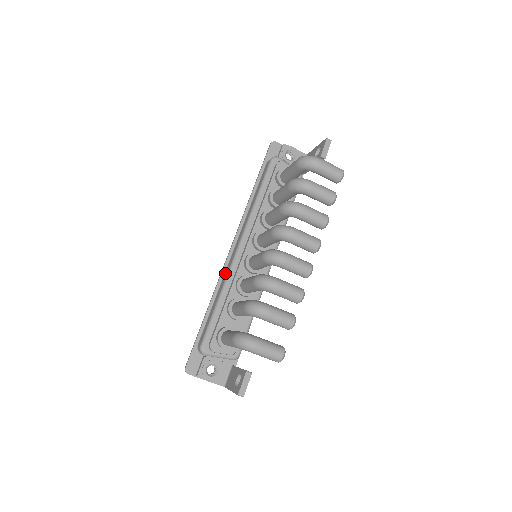
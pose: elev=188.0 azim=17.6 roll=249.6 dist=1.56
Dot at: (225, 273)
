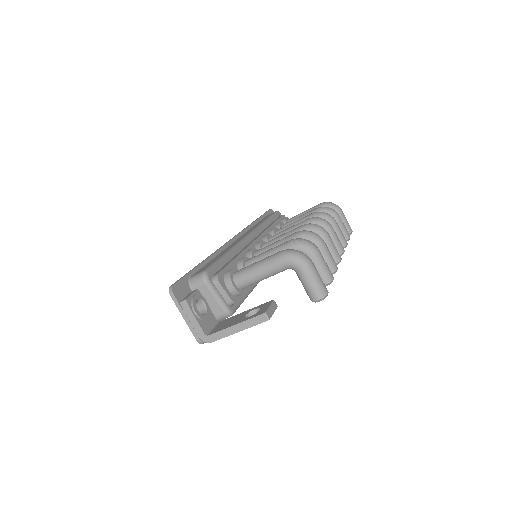
Dot at: (229, 246)
